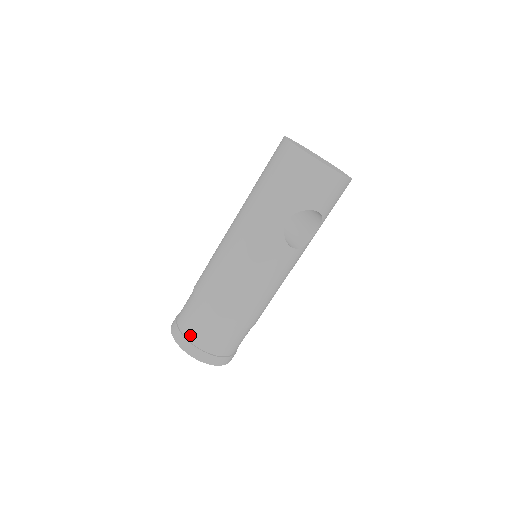
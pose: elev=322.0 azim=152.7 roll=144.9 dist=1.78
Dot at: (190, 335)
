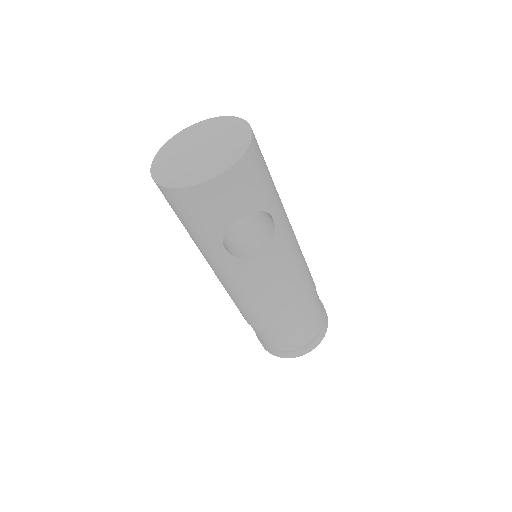
Dot at: (267, 345)
